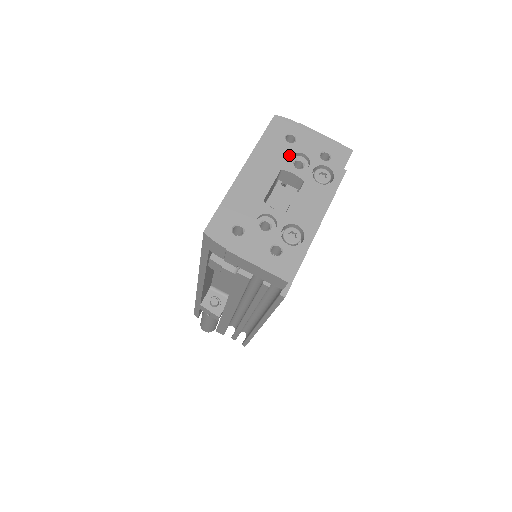
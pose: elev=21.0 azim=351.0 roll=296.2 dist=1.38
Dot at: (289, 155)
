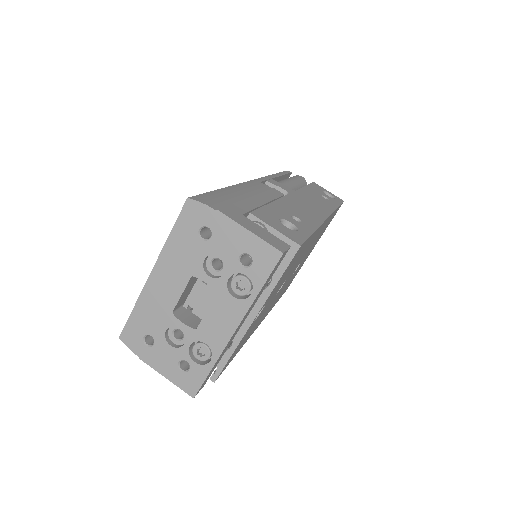
Dot at: (202, 257)
